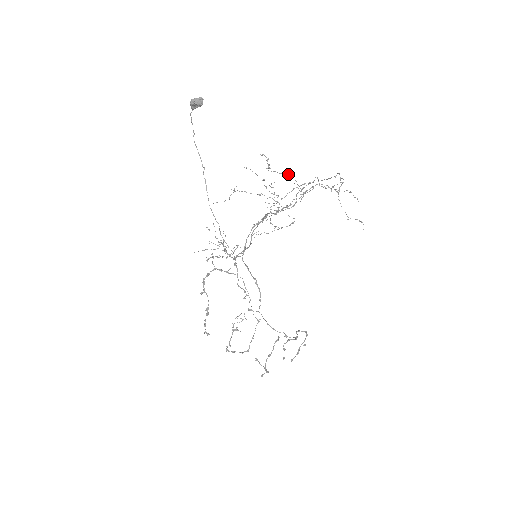
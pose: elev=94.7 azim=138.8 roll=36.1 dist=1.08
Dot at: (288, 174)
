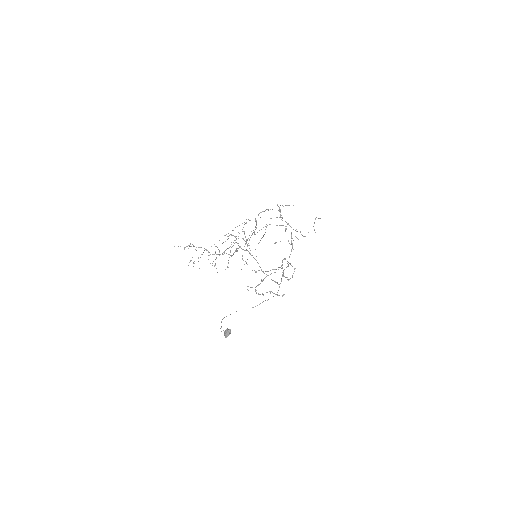
Dot at: occluded
